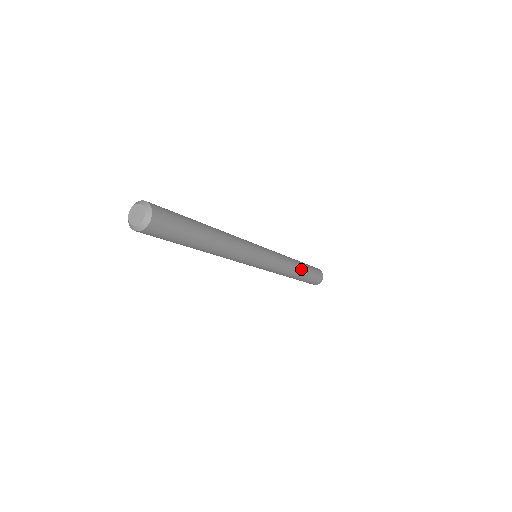
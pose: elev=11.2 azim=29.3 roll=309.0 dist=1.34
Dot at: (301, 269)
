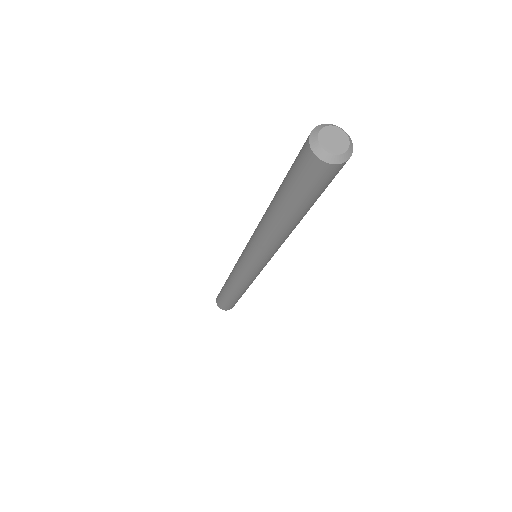
Dot at: occluded
